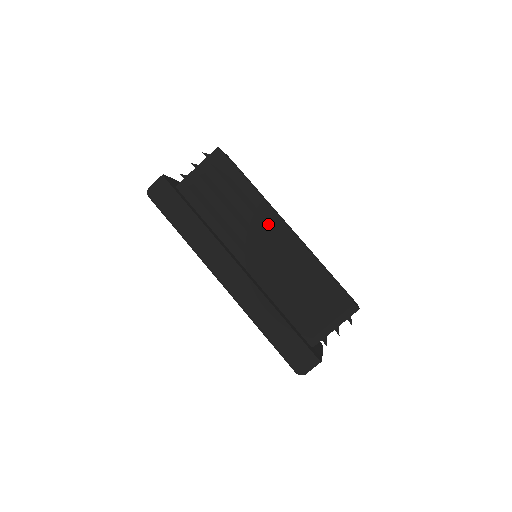
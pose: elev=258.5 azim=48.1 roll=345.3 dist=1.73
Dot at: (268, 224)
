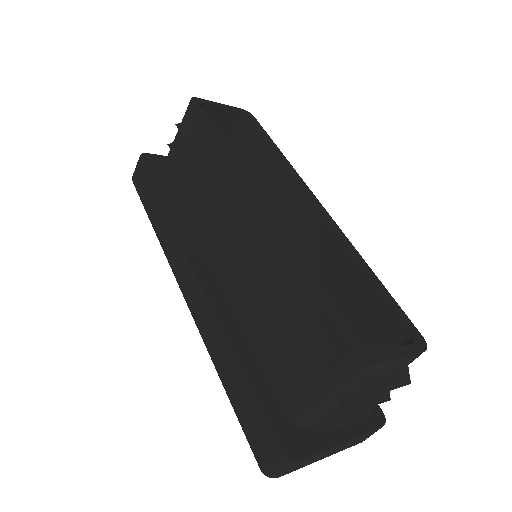
Dot at: (233, 201)
